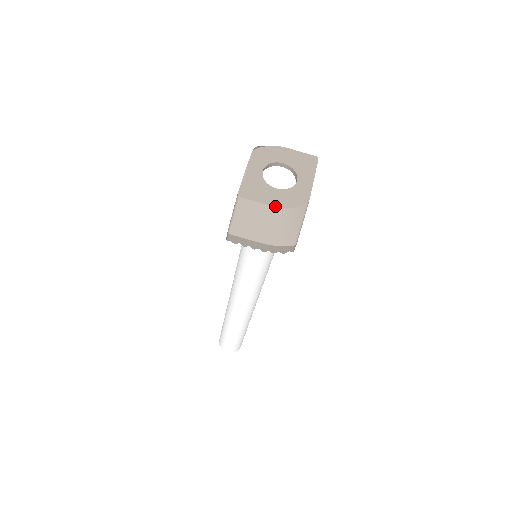
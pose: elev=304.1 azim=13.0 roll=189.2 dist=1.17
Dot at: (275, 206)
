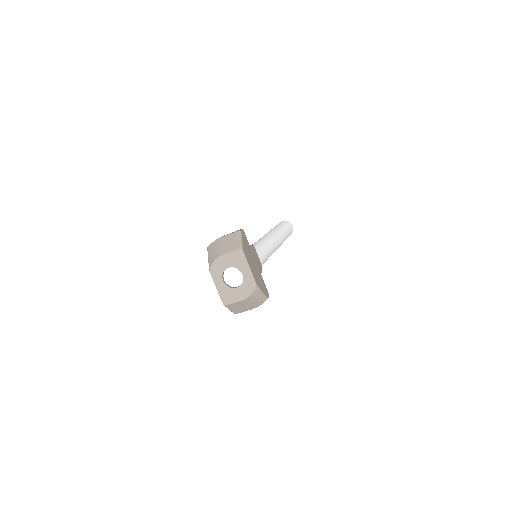
Dot at: (243, 299)
